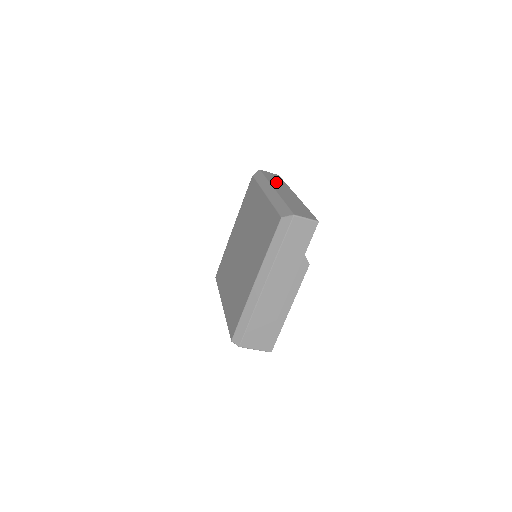
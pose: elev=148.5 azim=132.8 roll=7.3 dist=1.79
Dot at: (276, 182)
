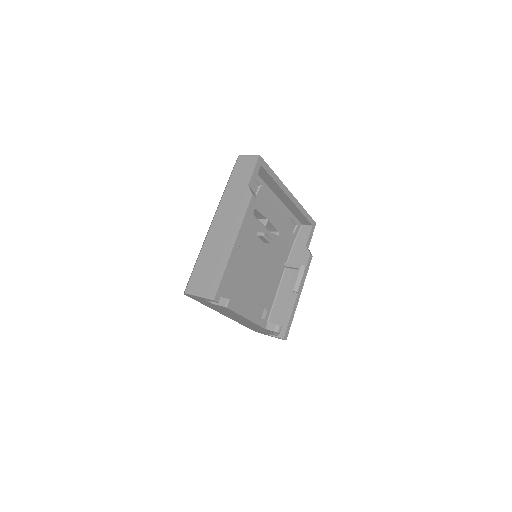
Dot at: occluded
